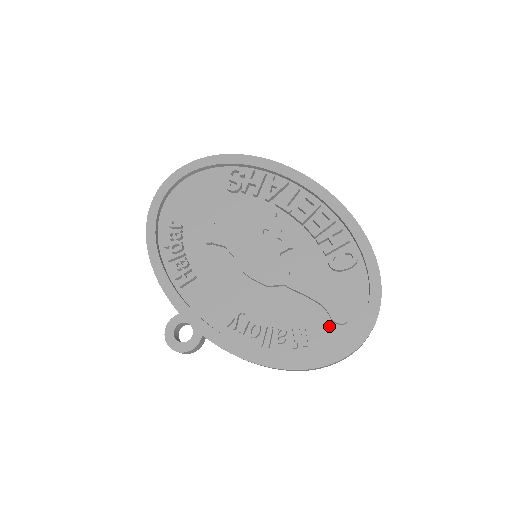
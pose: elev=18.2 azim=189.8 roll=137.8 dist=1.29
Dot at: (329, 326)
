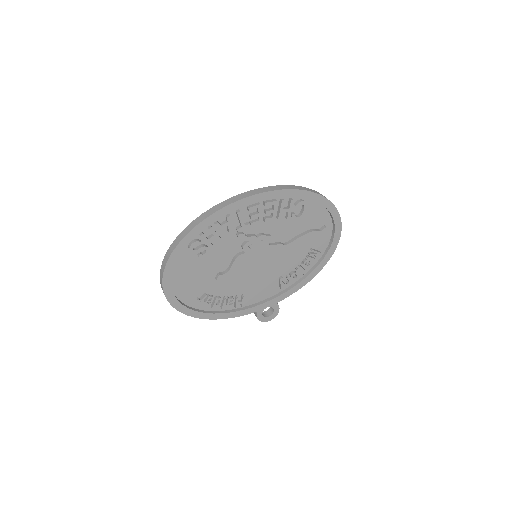
Dot at: (320, 236)
